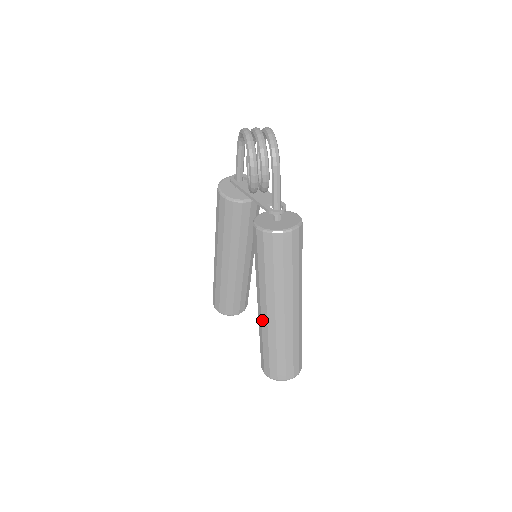
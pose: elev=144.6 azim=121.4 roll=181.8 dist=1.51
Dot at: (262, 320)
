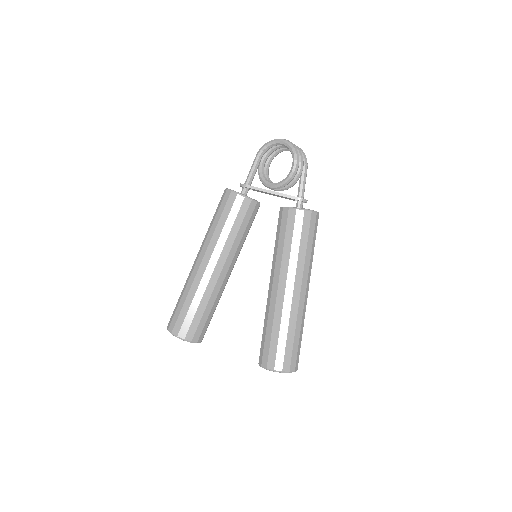
Dot at: (285, 302)
